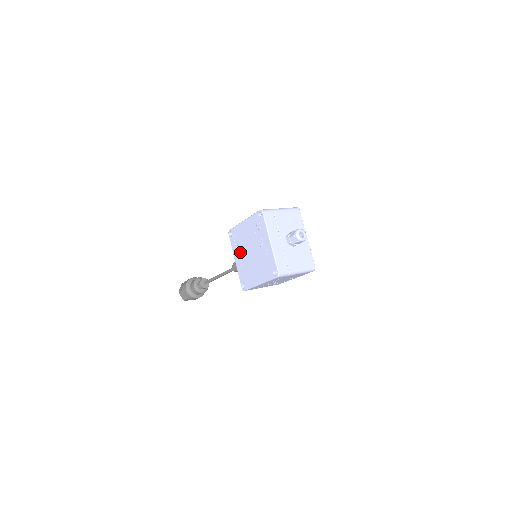
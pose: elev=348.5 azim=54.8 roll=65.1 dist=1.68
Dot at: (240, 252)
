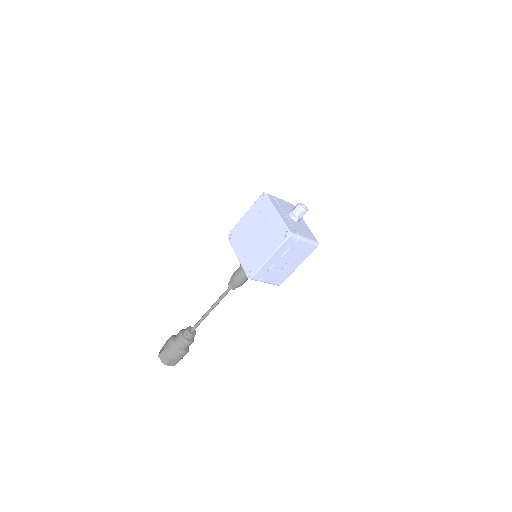
Dot at: (243, 244)
